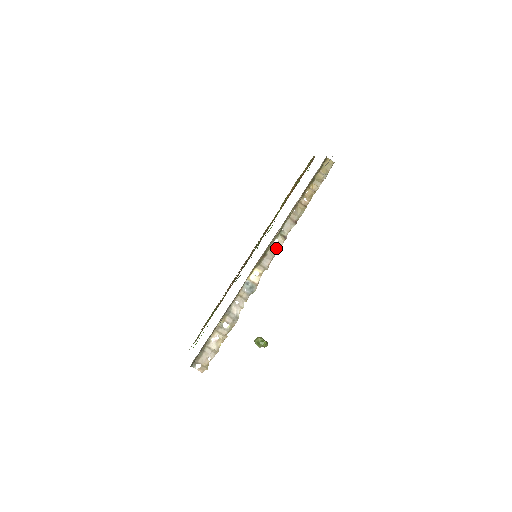
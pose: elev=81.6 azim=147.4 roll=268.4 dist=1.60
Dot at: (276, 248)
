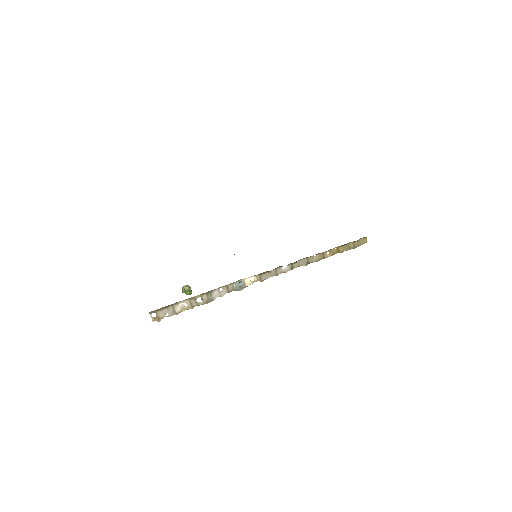
Dot at: (280, 272)
